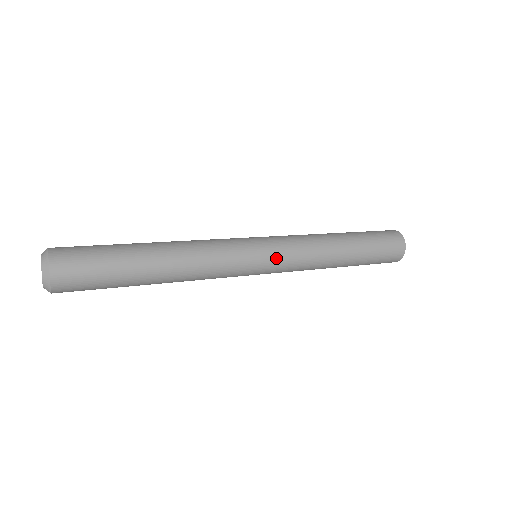
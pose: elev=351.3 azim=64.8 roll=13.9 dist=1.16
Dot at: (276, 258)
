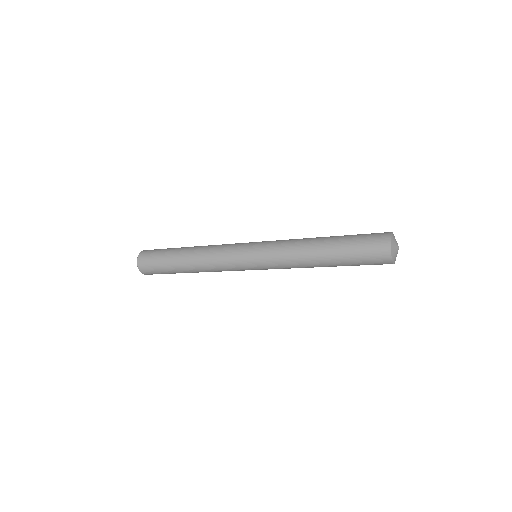
Dot at: (259, 256)
